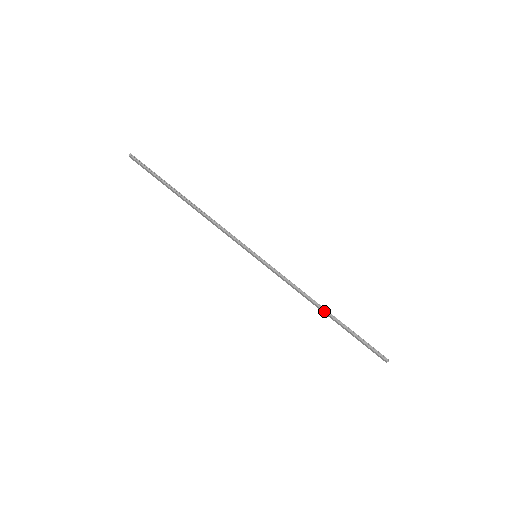
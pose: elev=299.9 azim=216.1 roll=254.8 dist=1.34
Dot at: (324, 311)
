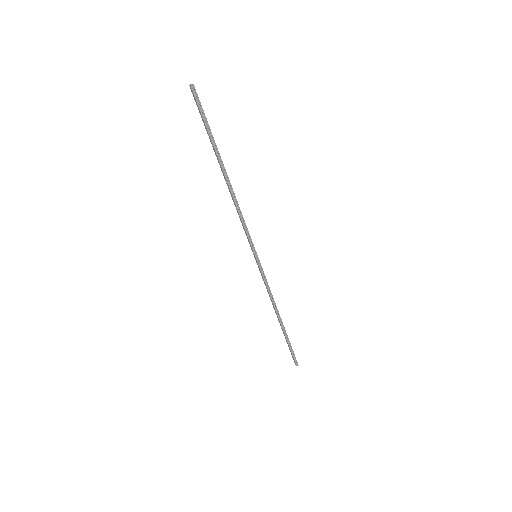
Dot at: (279, 320)
